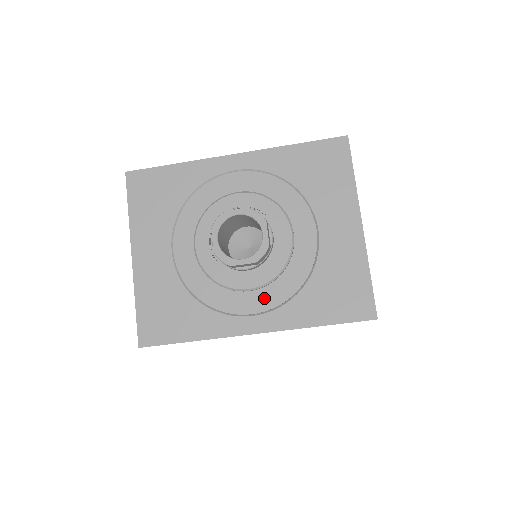
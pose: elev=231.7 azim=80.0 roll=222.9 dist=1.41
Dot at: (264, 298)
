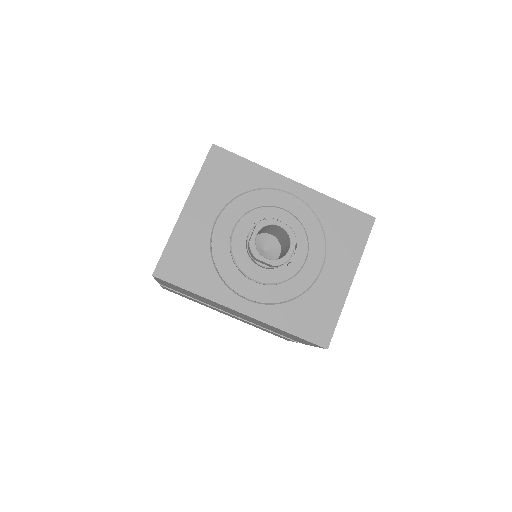
Dot at: (262, 292)
